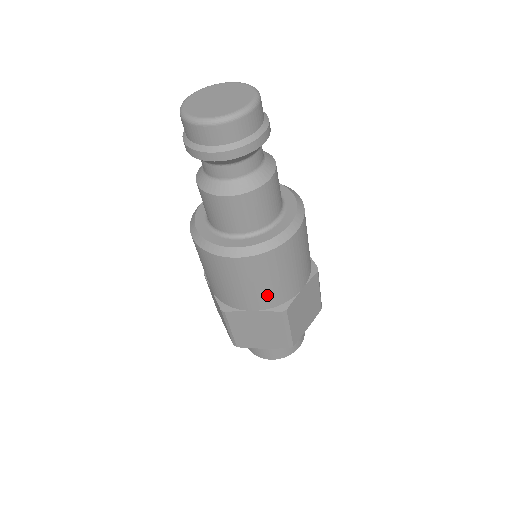
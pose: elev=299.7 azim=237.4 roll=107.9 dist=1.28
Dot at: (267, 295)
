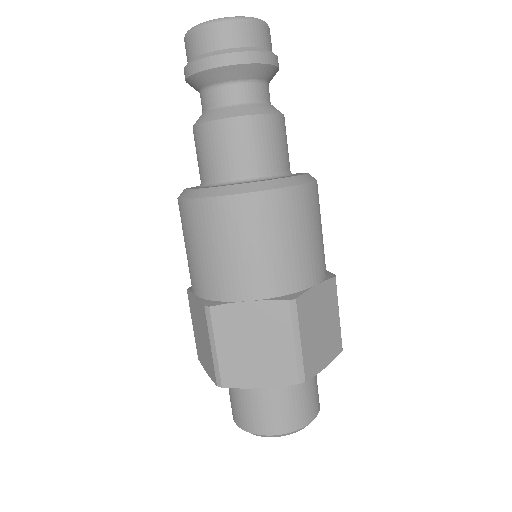
Dot at: (270, 270)
